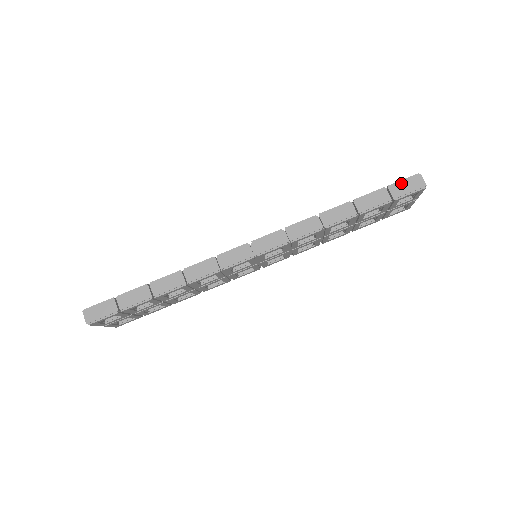
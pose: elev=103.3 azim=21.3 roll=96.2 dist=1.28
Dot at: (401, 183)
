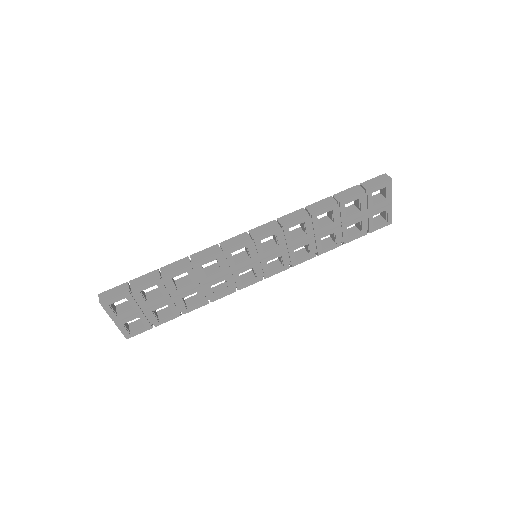
Dot at: (371, 180)
